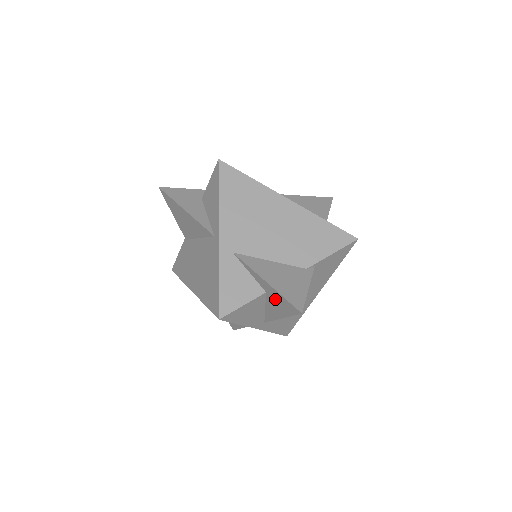
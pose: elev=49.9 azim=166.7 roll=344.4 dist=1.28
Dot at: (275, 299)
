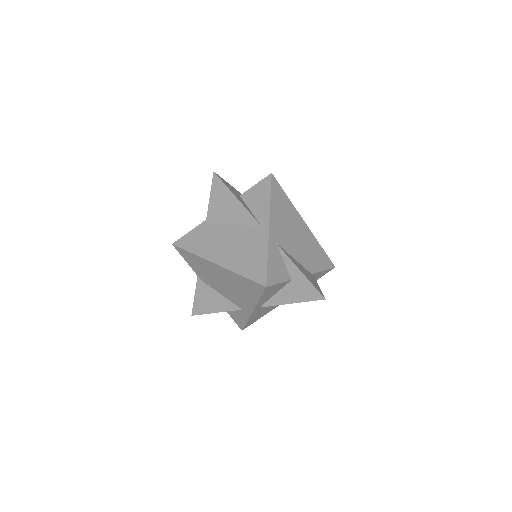
Dot at: (299, 286)
